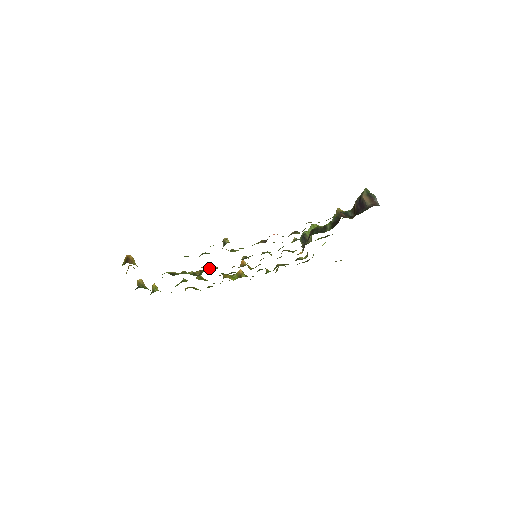
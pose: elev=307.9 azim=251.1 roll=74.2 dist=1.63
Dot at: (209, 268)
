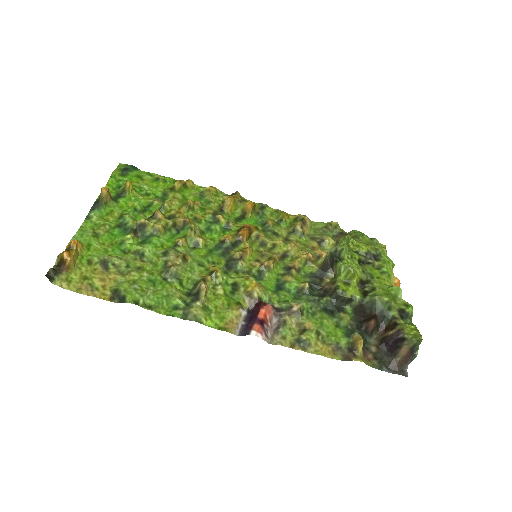
Dot at: (192, 238)
